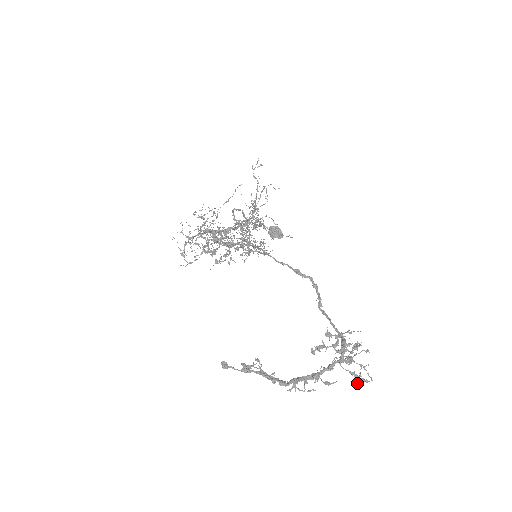
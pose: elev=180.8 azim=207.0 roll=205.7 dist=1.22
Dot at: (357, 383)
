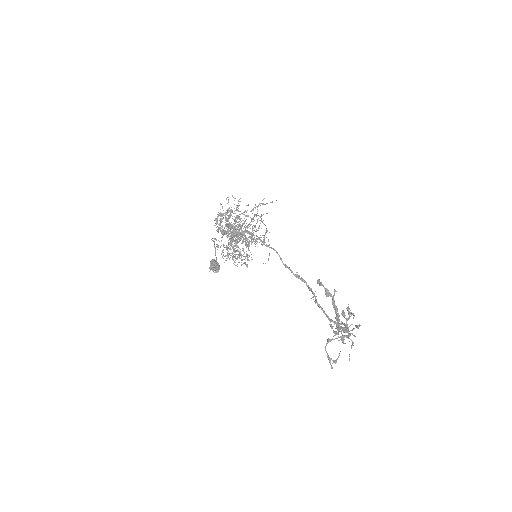
Dot at: (335, 362)
